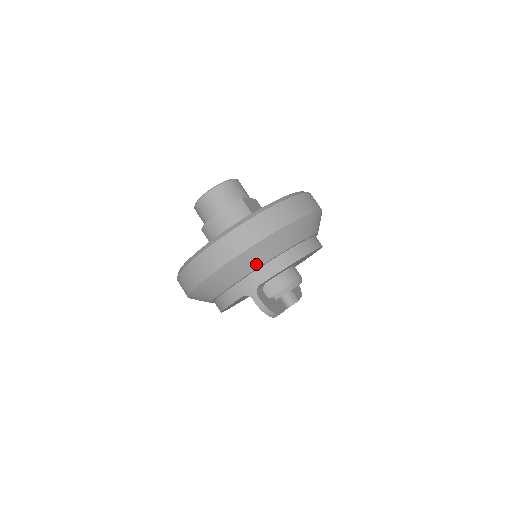
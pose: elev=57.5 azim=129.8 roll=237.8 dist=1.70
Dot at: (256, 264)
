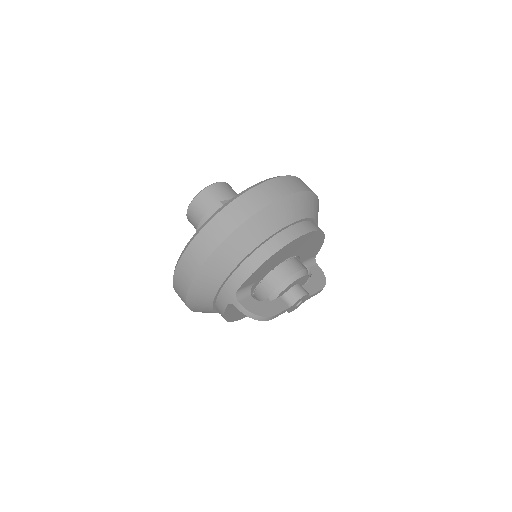
Dot at: (226, 270)
